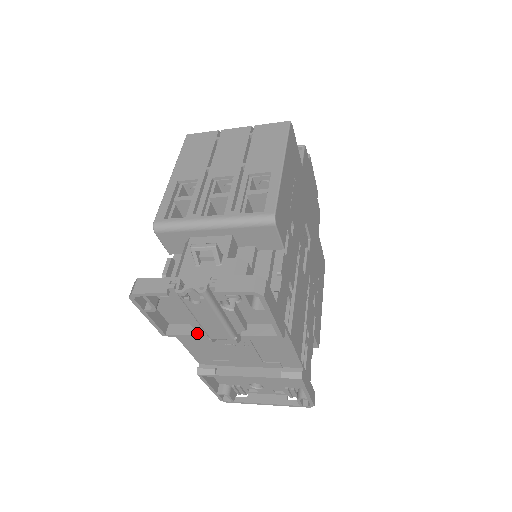
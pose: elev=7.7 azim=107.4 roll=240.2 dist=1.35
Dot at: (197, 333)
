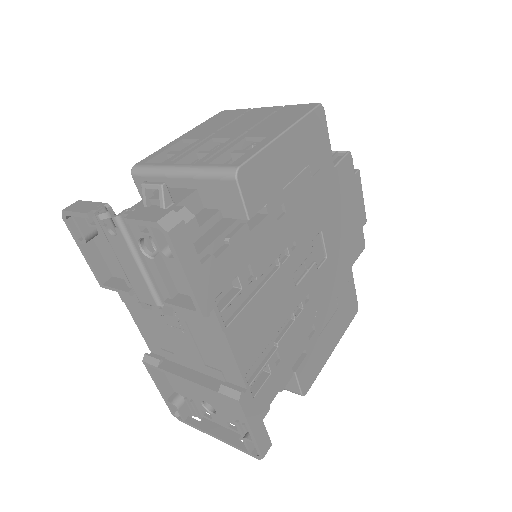
Dot at: (128, 290)
